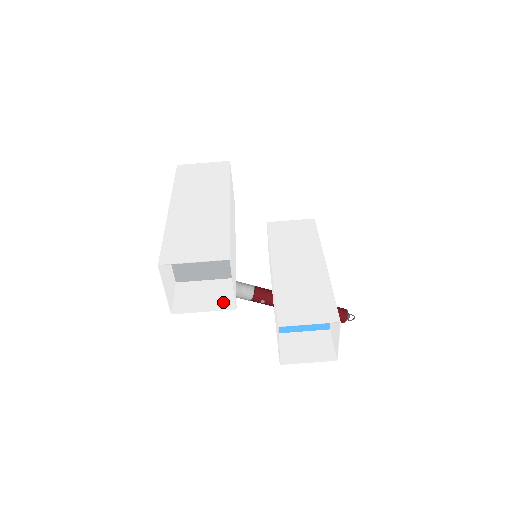
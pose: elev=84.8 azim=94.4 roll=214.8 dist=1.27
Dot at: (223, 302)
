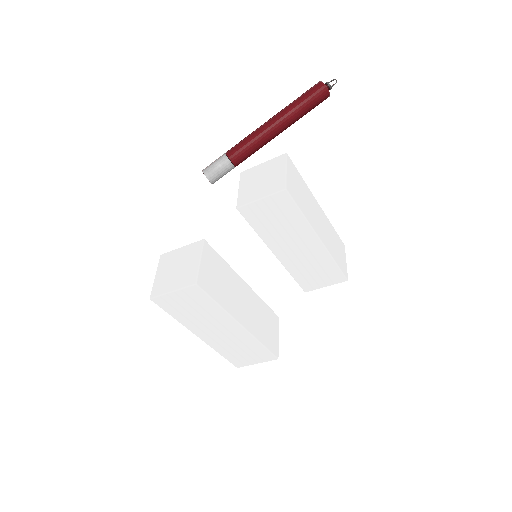
Dot at: occluded
